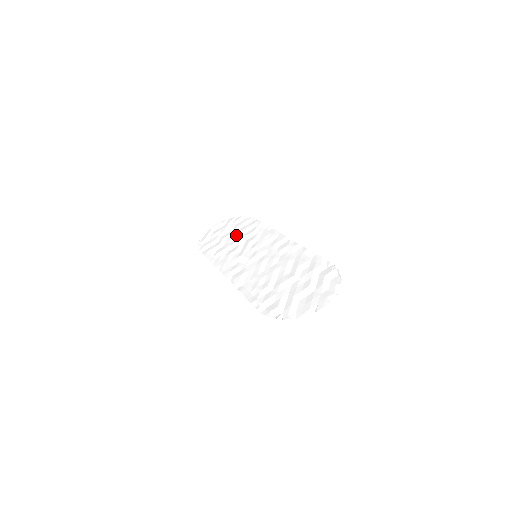
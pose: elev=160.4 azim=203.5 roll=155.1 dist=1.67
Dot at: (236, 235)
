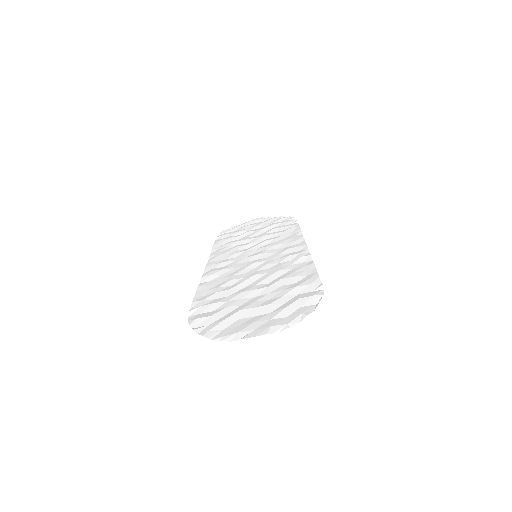
Dot at: (262, 232)
